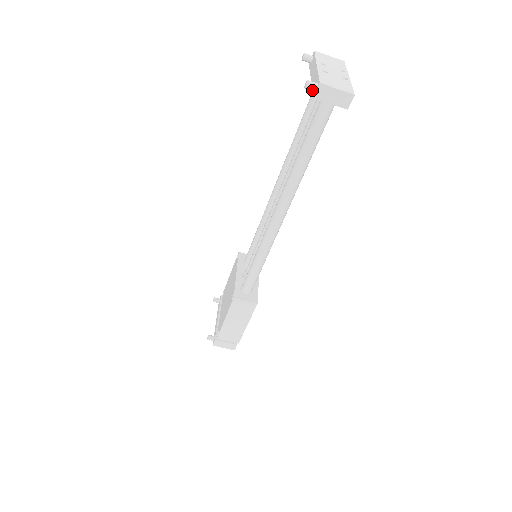
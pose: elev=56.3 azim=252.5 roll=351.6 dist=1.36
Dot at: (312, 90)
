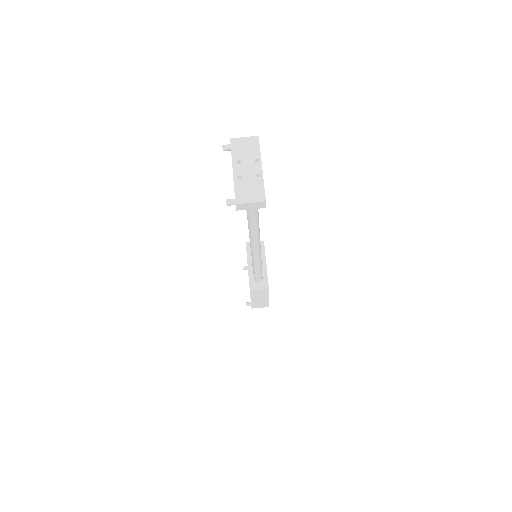
Dot at: occluded
